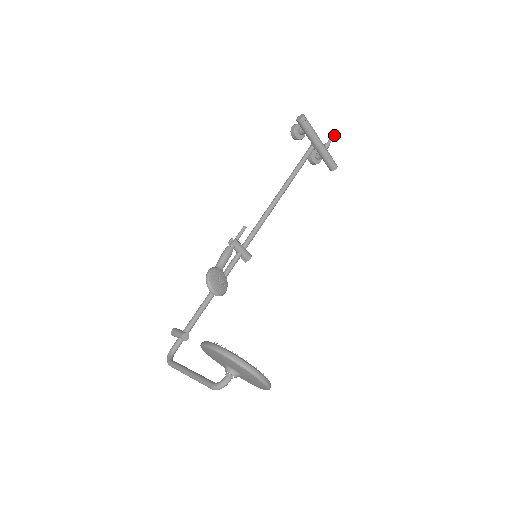
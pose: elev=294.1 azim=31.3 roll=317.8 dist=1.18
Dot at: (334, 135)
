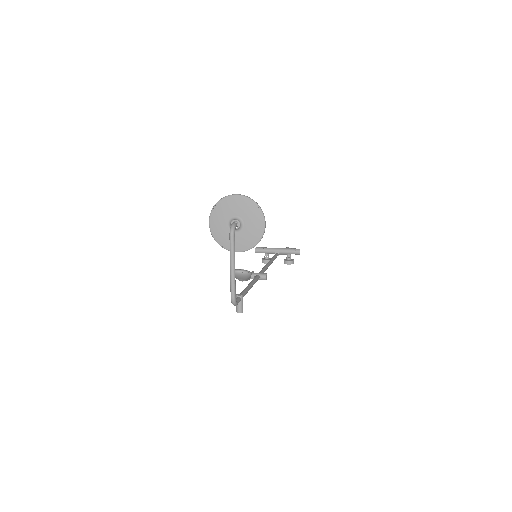
Dot at: occluded
